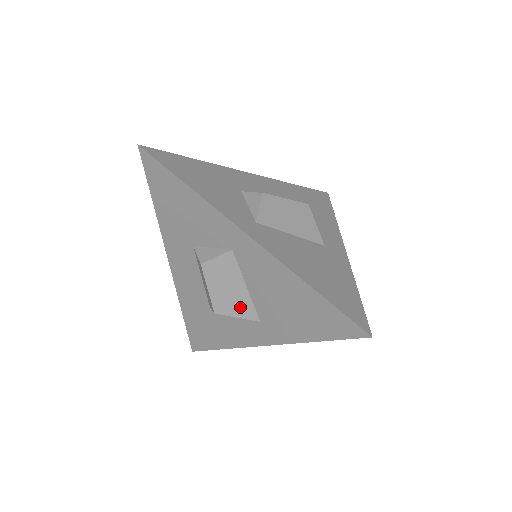
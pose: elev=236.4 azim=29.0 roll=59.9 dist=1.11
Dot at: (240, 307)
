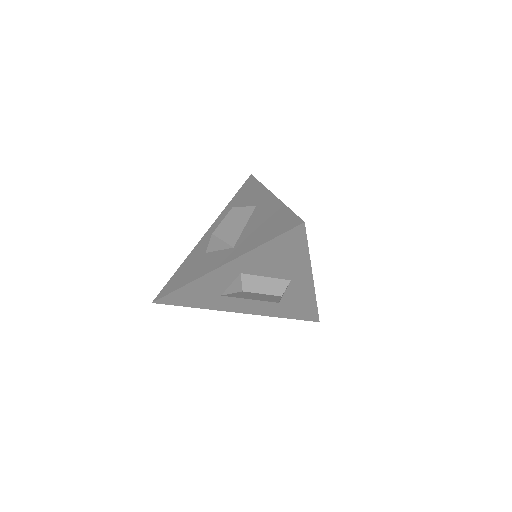
Dot at: (230, 235)
